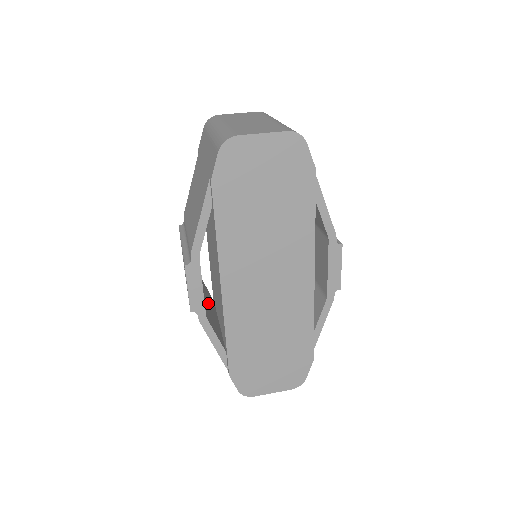
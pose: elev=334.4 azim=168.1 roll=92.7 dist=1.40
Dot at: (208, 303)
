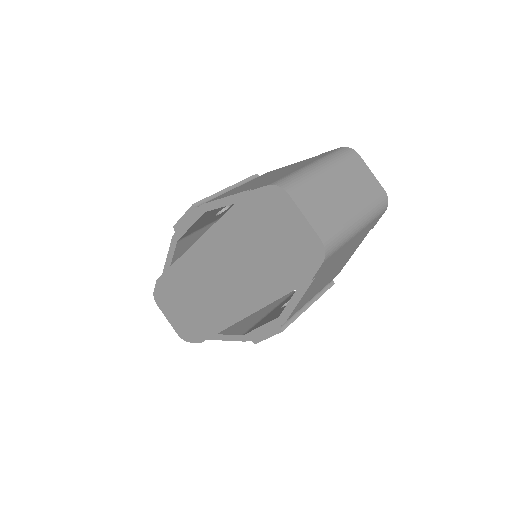
Dot at: occluded
